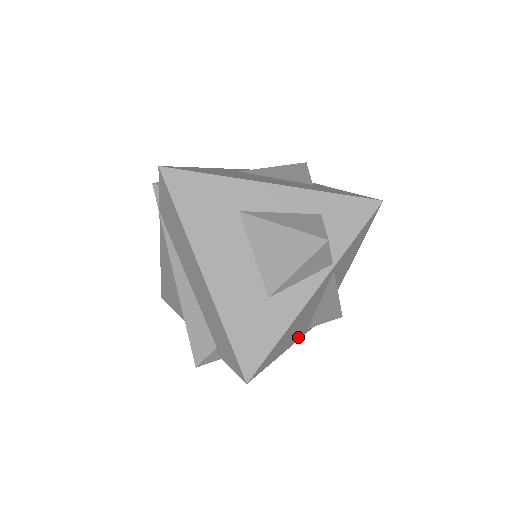
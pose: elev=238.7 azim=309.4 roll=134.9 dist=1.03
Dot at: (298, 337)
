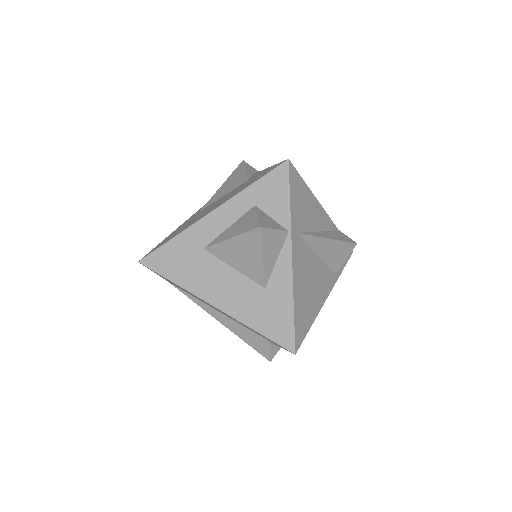
Dot at: (328, 287)
